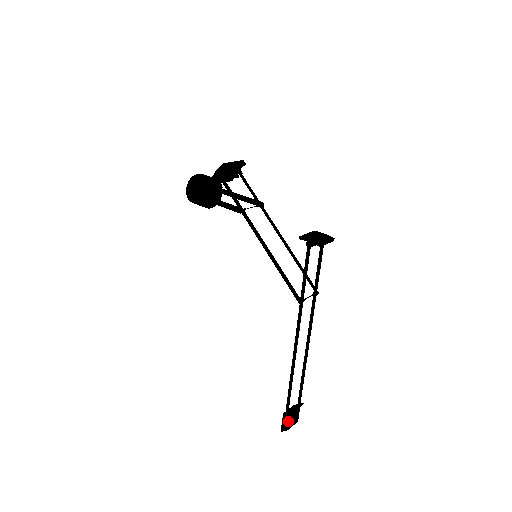
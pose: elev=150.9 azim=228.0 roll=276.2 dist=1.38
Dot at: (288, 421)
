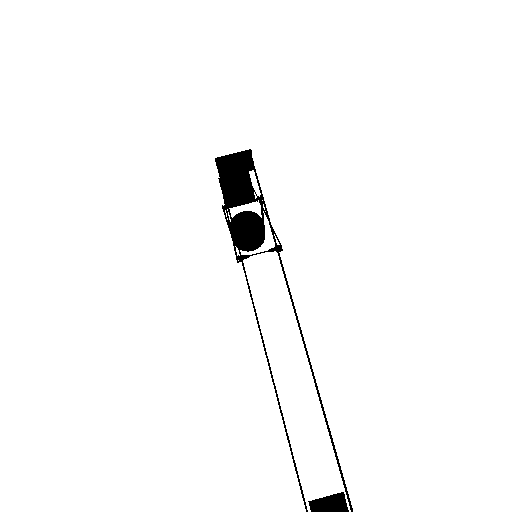
Dot at: out of frame
